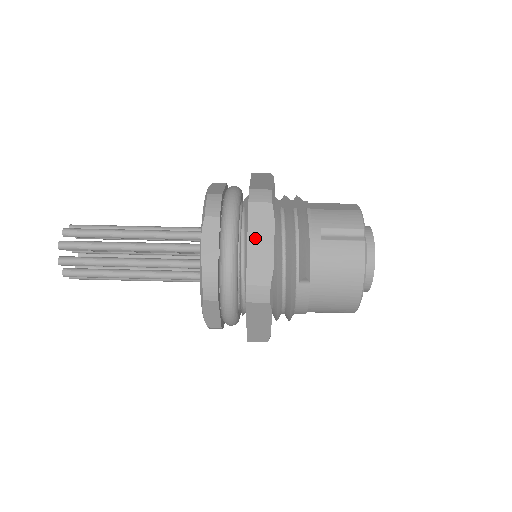
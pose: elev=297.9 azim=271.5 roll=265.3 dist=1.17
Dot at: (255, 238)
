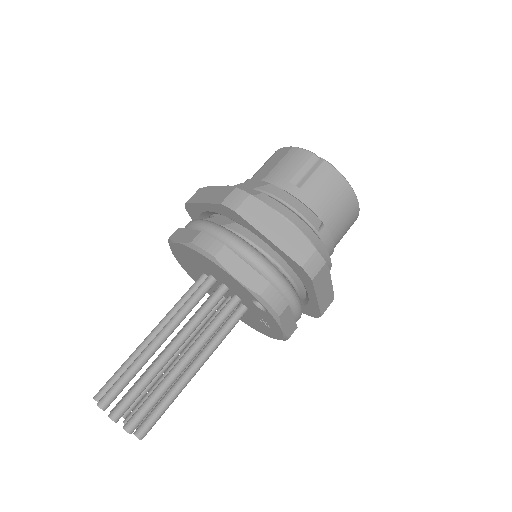
Dot at: (269, 230)
